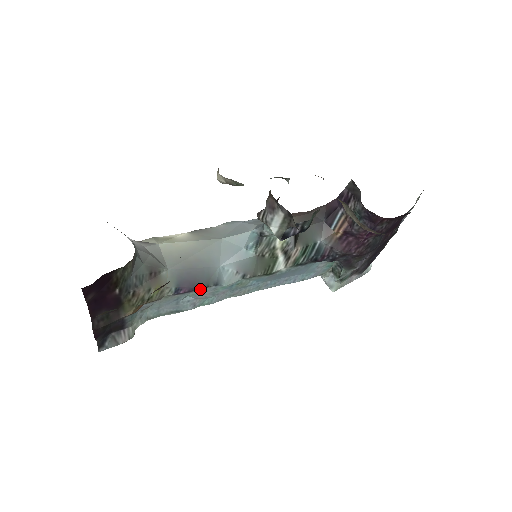
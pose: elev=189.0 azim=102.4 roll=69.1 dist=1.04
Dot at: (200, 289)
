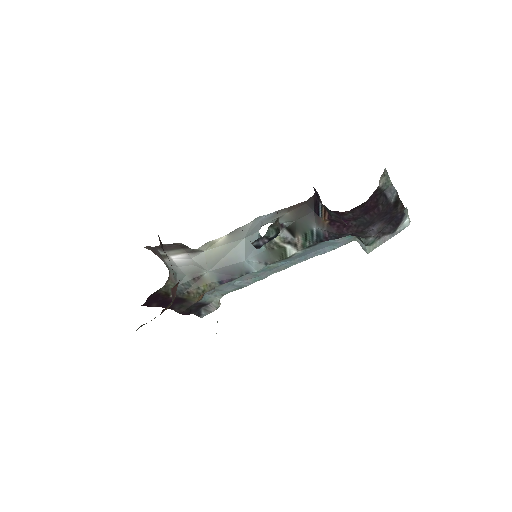
Dot at: (238, 277)
